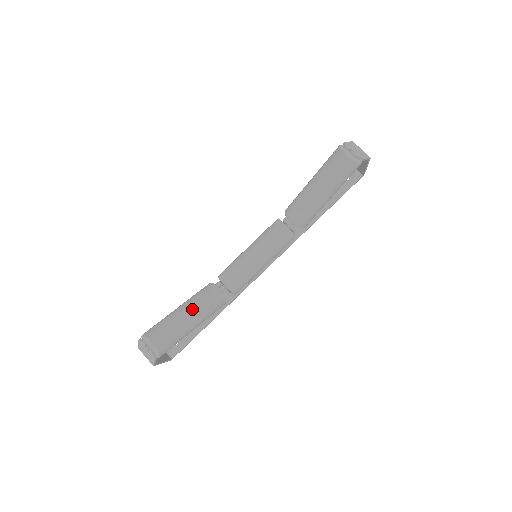
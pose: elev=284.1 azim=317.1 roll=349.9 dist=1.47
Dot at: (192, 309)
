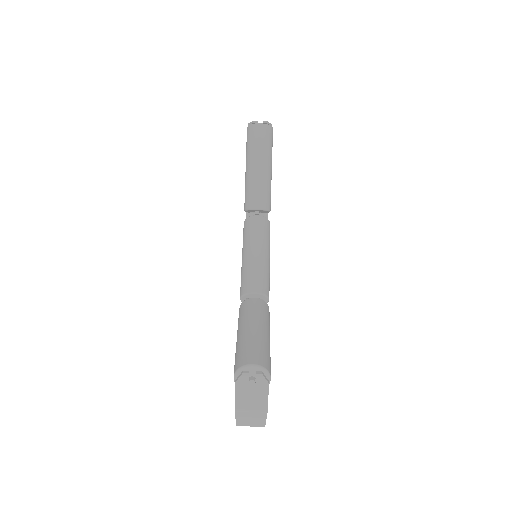
Dot at: (253, 322)
